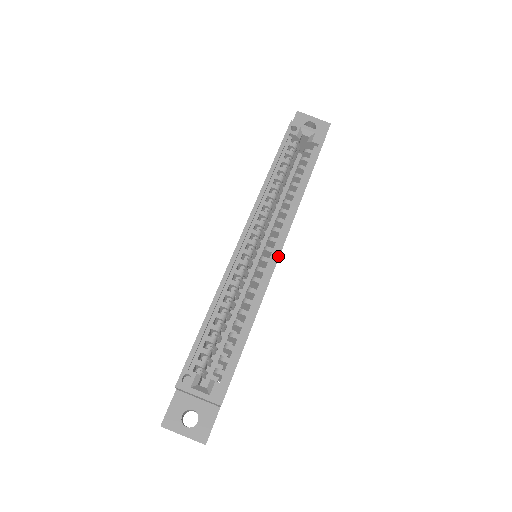
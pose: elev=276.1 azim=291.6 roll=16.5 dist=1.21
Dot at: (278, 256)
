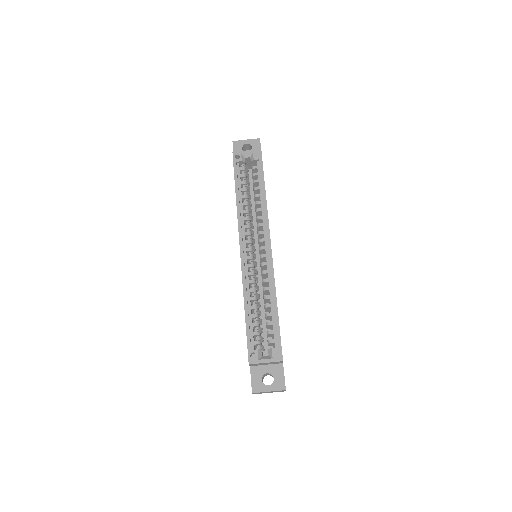
Dot at: (271, 250)
